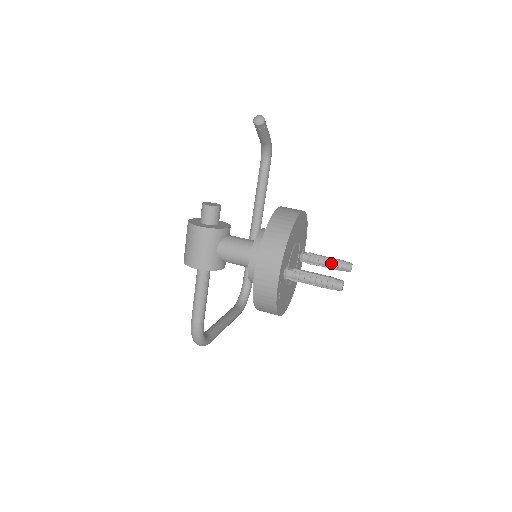
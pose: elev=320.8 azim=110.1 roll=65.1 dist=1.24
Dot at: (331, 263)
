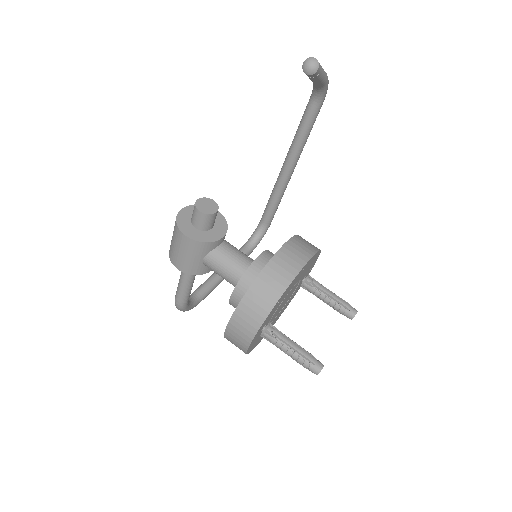
Dot at: (333, 304)
